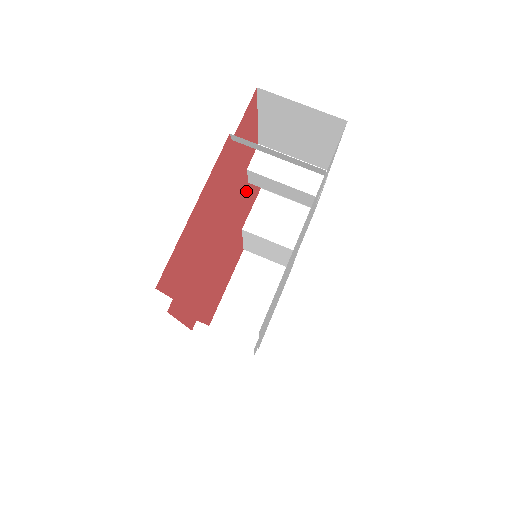
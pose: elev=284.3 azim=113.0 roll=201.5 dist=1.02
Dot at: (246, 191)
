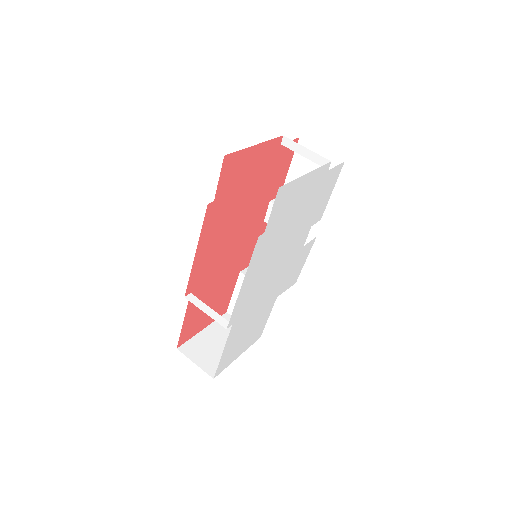
Dot at: (260, 228)
